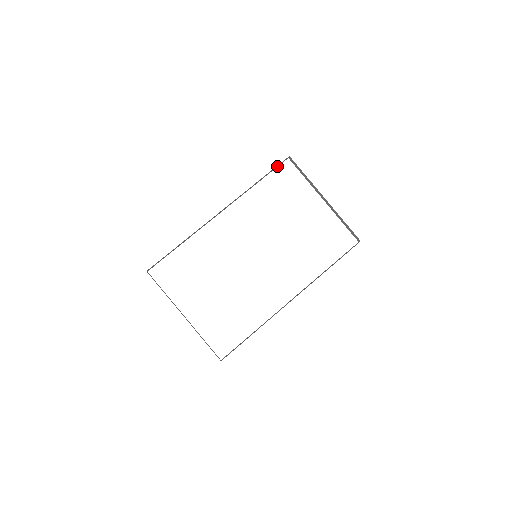
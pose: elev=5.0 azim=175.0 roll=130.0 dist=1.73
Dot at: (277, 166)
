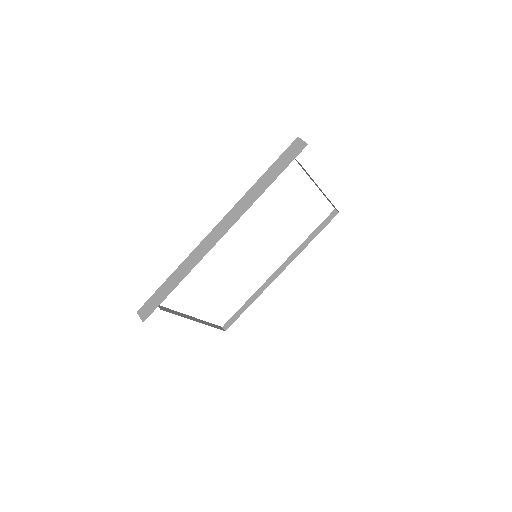
Dot at: occluded
